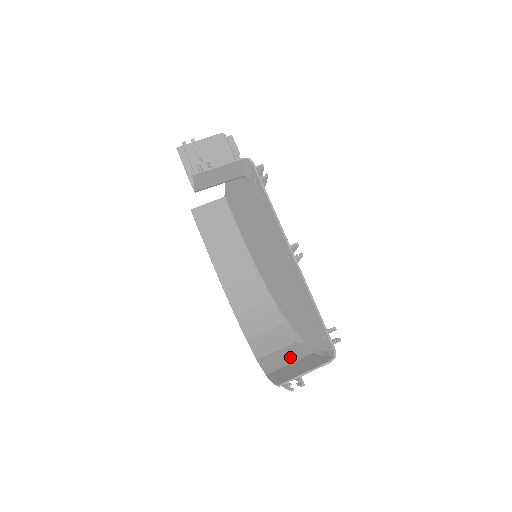
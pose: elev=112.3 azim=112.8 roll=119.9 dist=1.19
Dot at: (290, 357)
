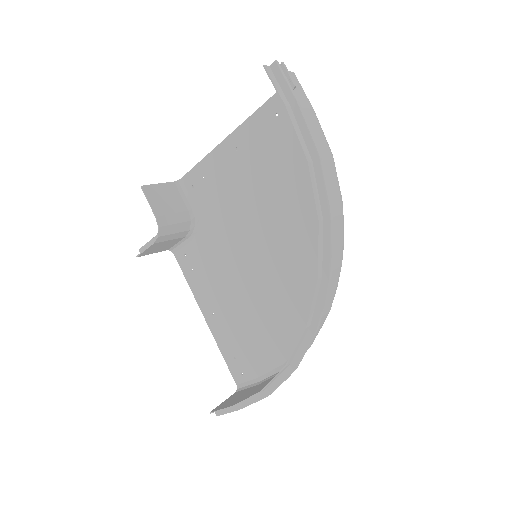
Dot at: (326, 178)
